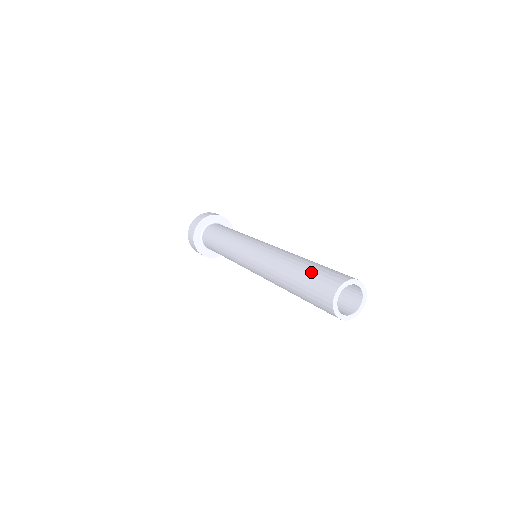
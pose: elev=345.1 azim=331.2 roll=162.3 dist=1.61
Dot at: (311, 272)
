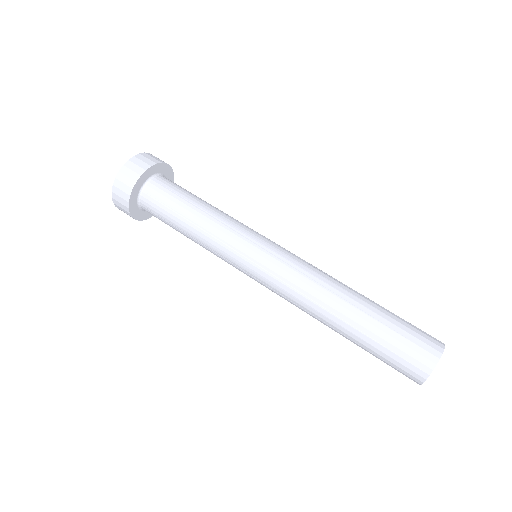
Dot at: (375, 349)
